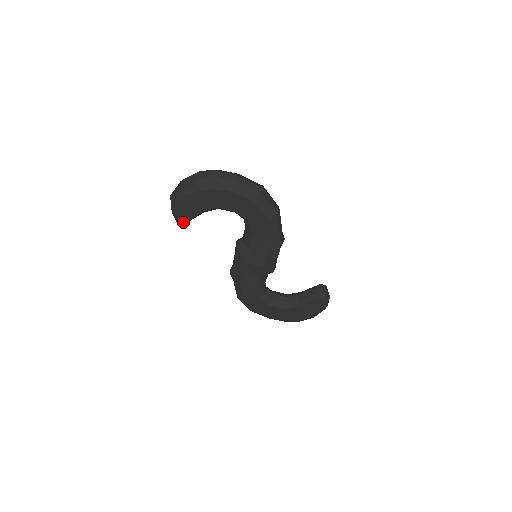
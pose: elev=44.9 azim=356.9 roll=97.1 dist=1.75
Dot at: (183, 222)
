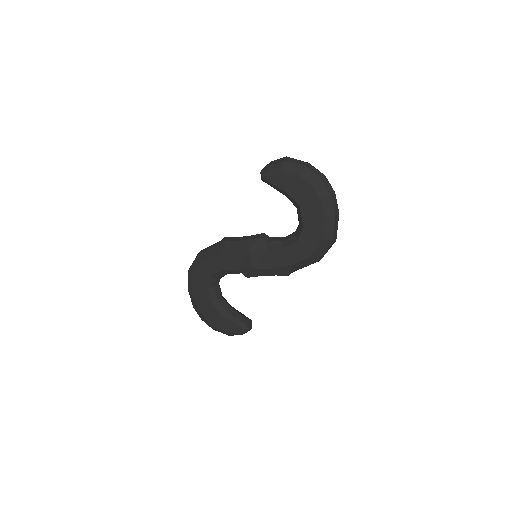
Dot at: (266, 179)
